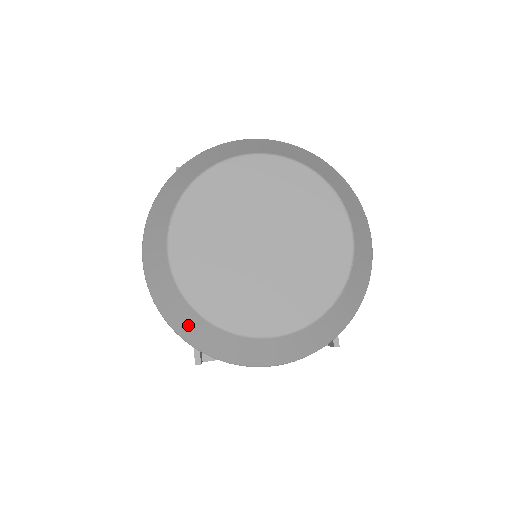
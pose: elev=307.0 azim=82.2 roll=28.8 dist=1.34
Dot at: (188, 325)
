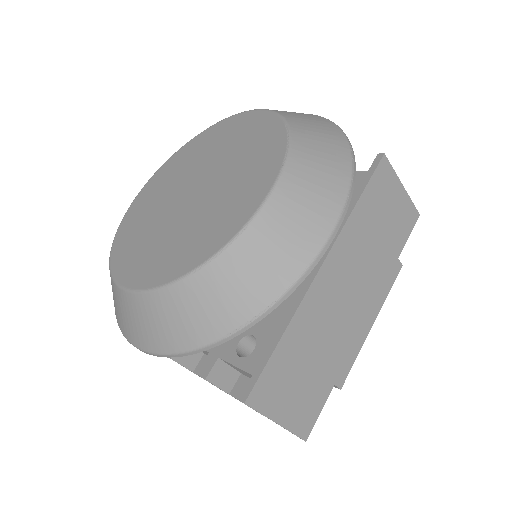
Dot at: occluded
